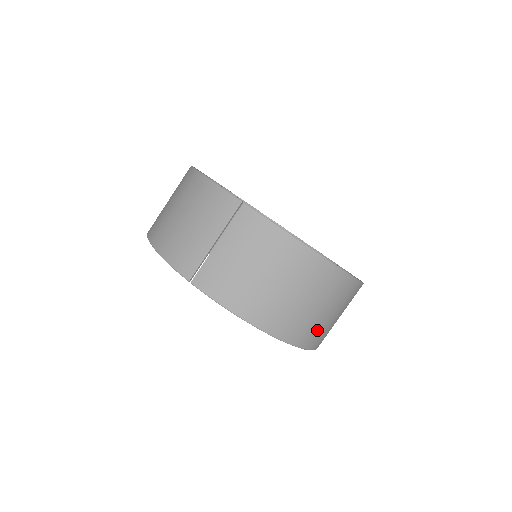
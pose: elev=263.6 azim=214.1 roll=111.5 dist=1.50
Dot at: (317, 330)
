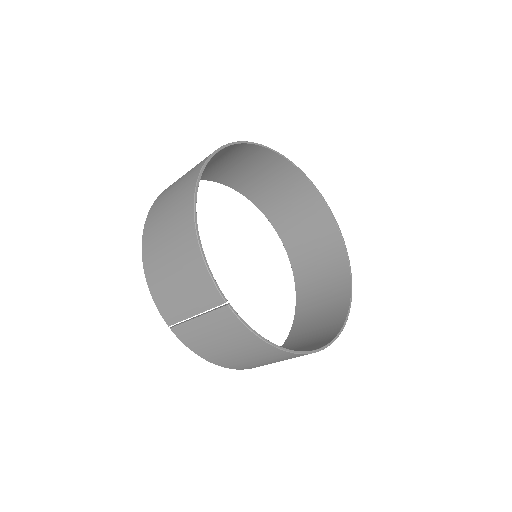
Dot at: occluded
